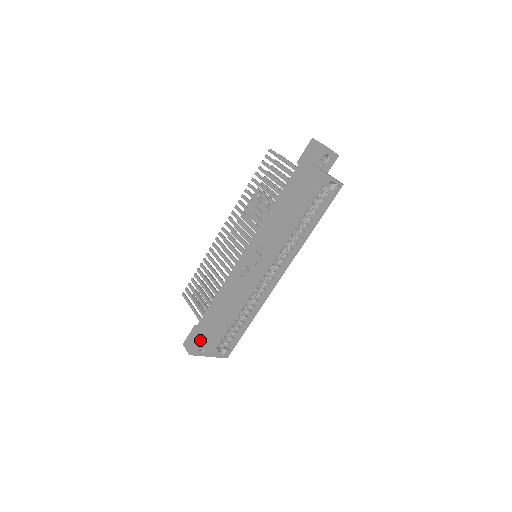
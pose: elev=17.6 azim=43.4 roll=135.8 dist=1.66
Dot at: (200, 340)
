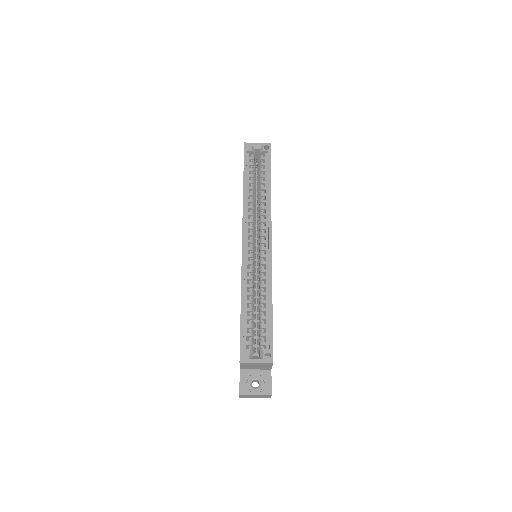
Dot at: occluded
